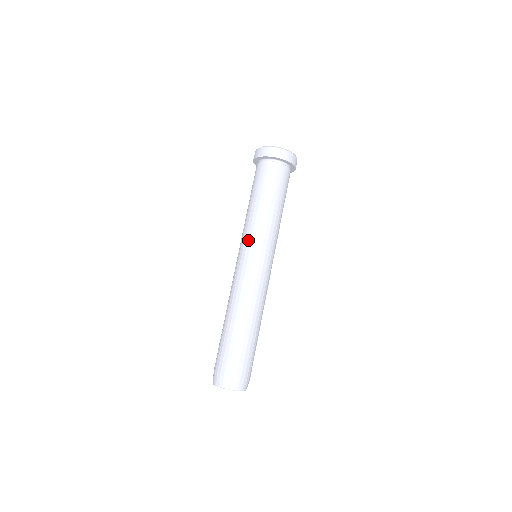
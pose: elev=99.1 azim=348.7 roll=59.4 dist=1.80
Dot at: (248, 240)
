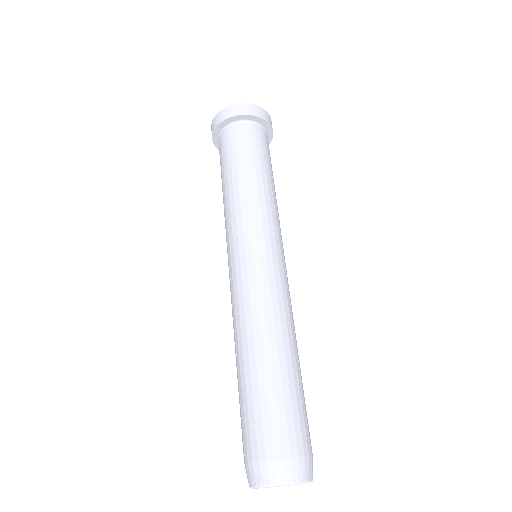
Dot at: (233, 233)
